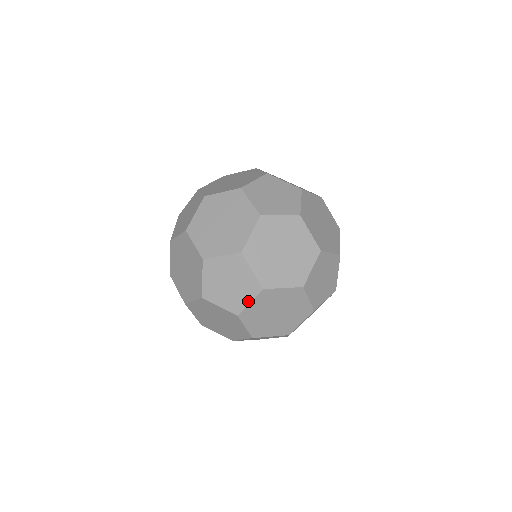
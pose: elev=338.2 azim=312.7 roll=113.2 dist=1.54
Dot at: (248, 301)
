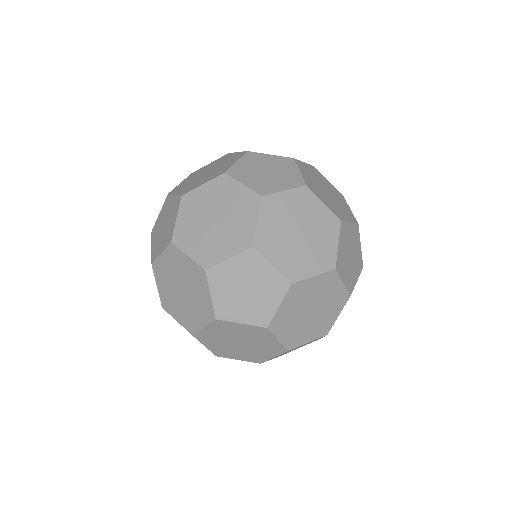
Dot at: (282, 188)
